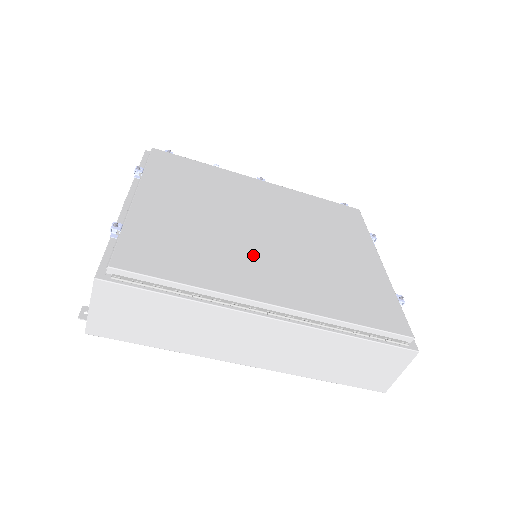
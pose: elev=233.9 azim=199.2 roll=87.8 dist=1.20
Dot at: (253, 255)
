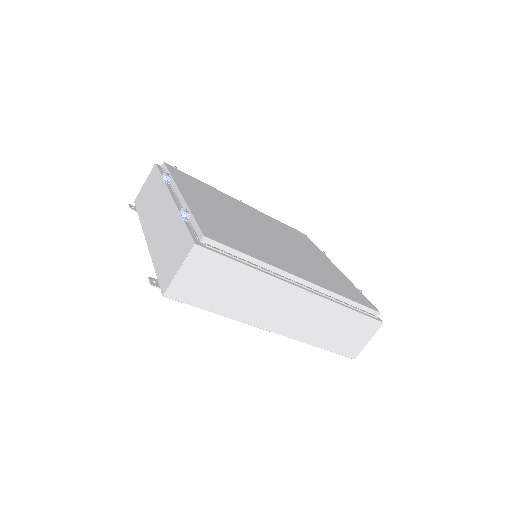
Dot at: (273, 248)
